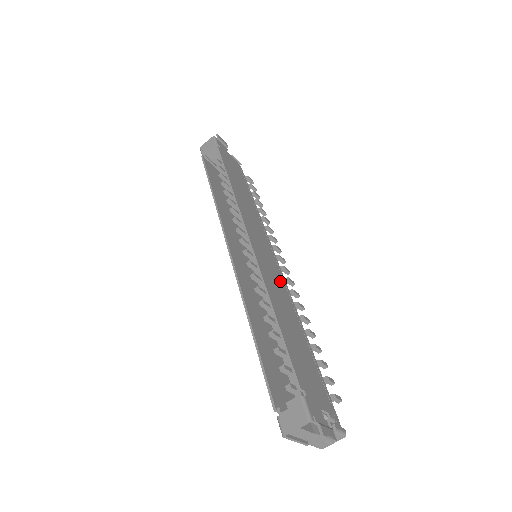
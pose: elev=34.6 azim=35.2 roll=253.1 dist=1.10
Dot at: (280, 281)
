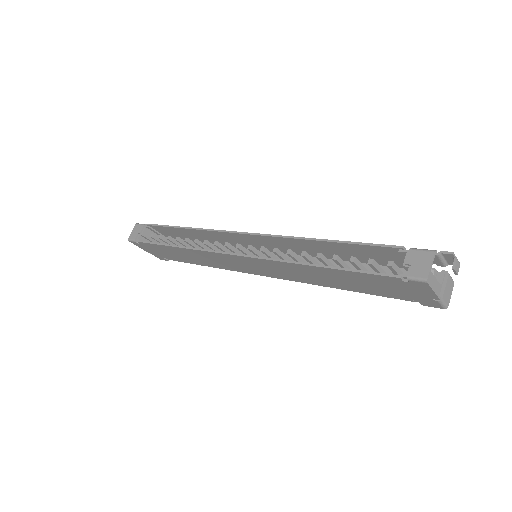
Dot at: occluded
